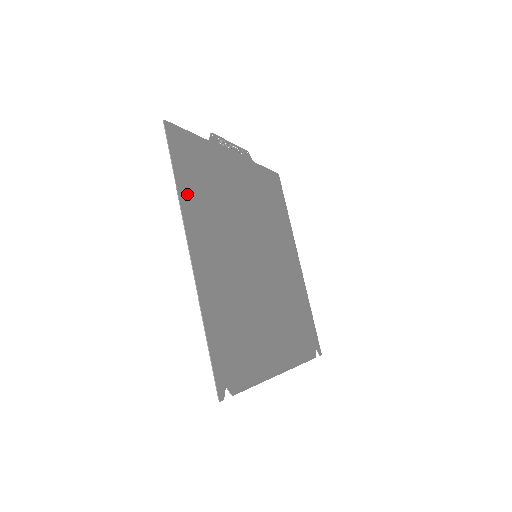
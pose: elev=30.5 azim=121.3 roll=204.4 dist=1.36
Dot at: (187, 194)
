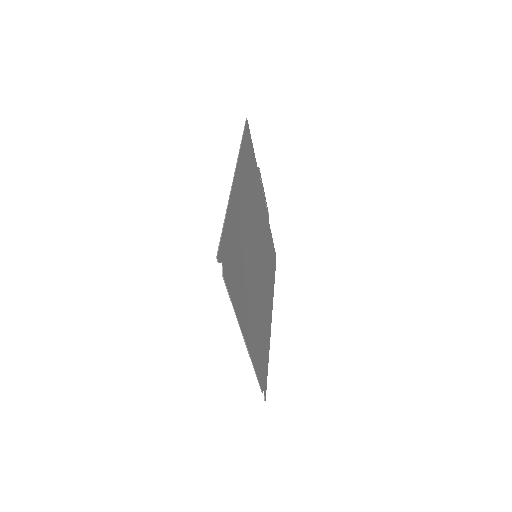
Dot at: (243, 157)
